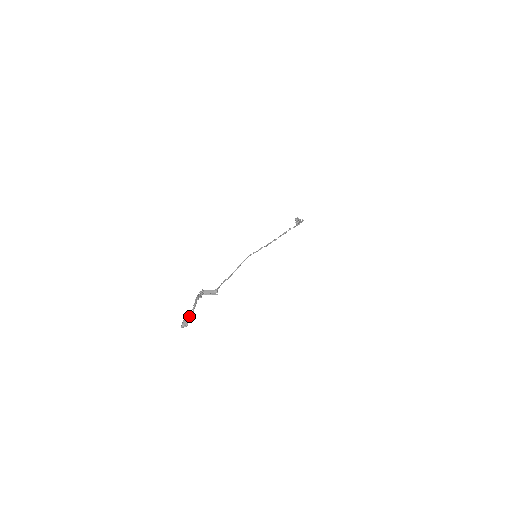
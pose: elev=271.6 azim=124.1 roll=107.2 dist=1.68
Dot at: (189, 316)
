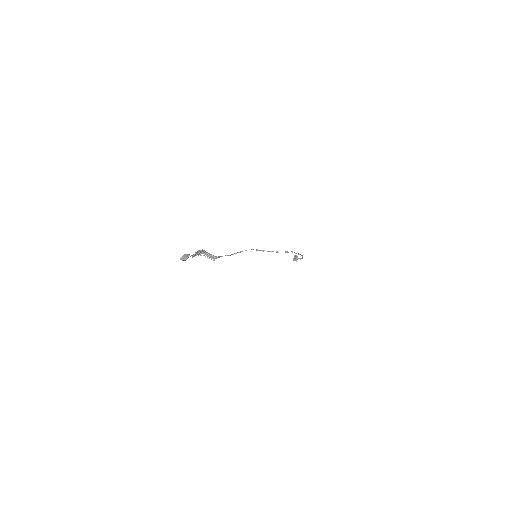
Dot at: (188, 257)
